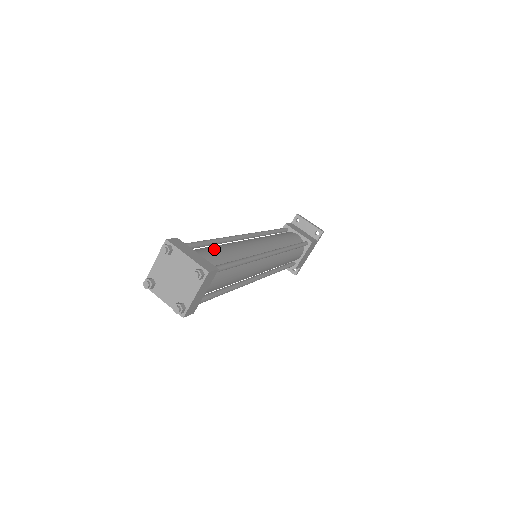
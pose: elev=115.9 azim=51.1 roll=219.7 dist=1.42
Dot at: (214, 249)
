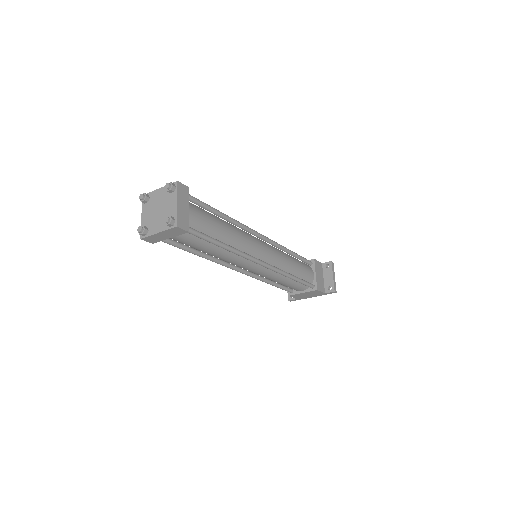
Dot at: (211, 219)
